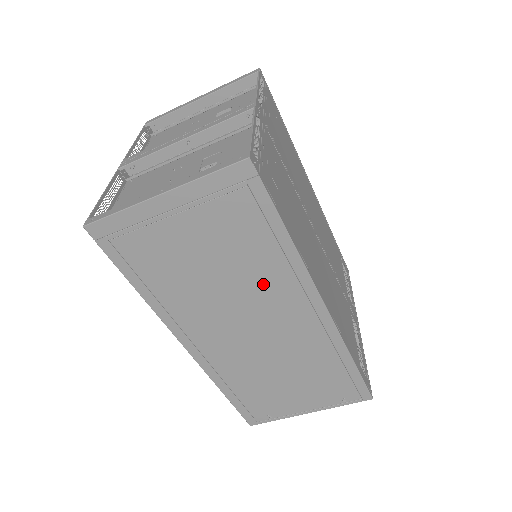
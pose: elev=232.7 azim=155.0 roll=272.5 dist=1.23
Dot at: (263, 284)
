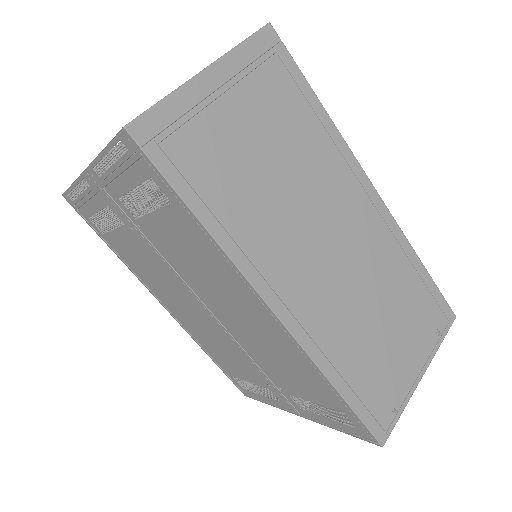
Dot at: (322, 175)
